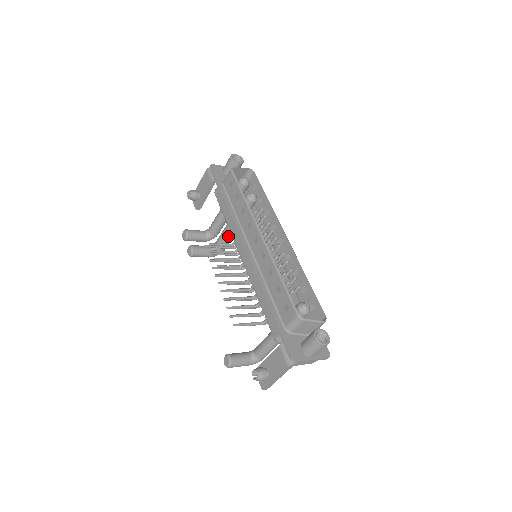
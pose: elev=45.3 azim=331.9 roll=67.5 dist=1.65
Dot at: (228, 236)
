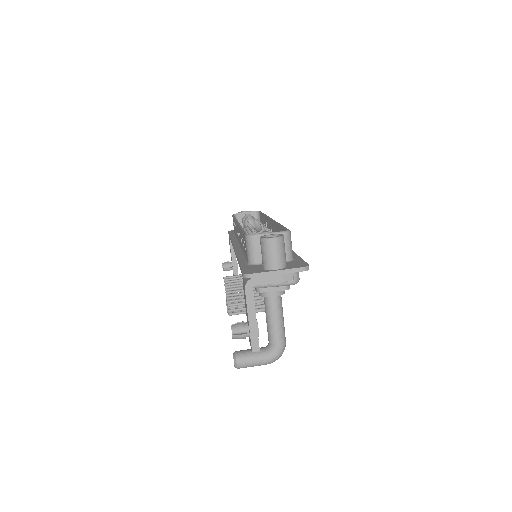
Dot at: occluded
